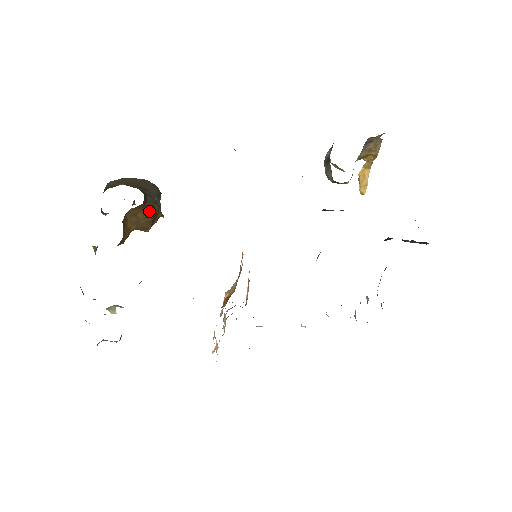
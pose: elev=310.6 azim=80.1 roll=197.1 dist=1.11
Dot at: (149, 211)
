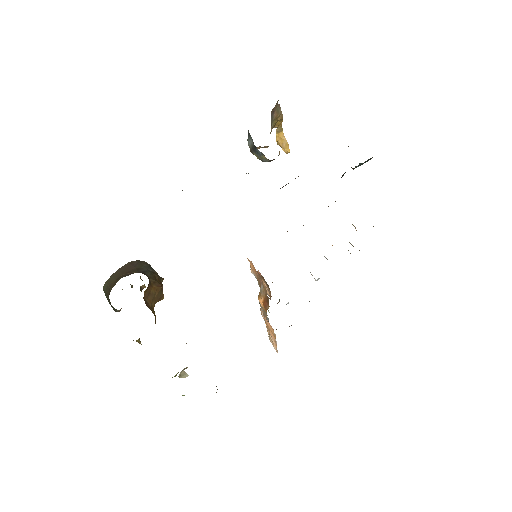
Dot at: (155, 283)
